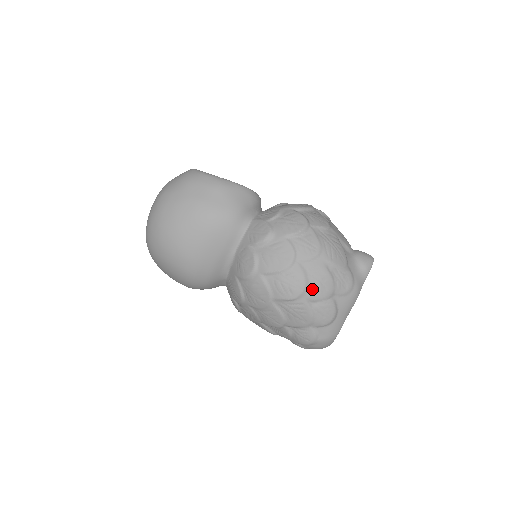
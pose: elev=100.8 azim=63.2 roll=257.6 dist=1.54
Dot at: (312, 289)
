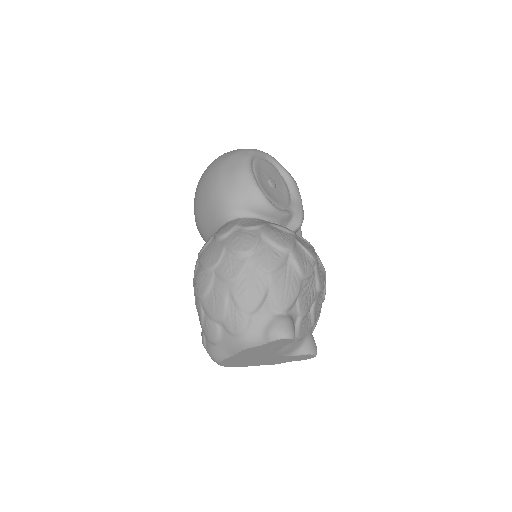
Dot at: (207, 301)
